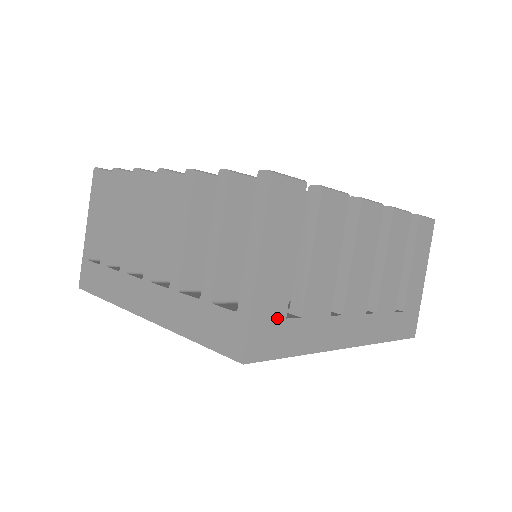
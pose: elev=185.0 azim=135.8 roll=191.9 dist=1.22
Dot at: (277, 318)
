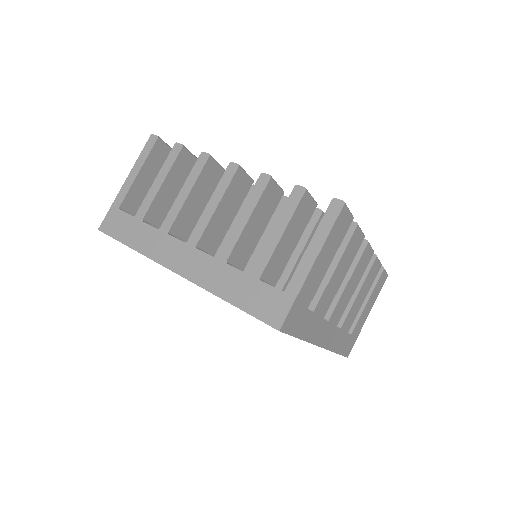
Dot at: (305, 306)
